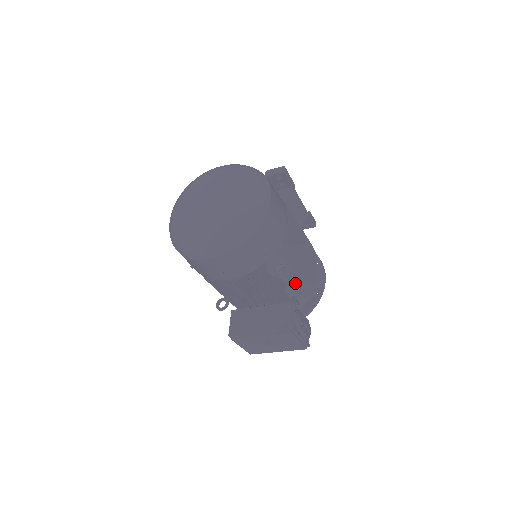
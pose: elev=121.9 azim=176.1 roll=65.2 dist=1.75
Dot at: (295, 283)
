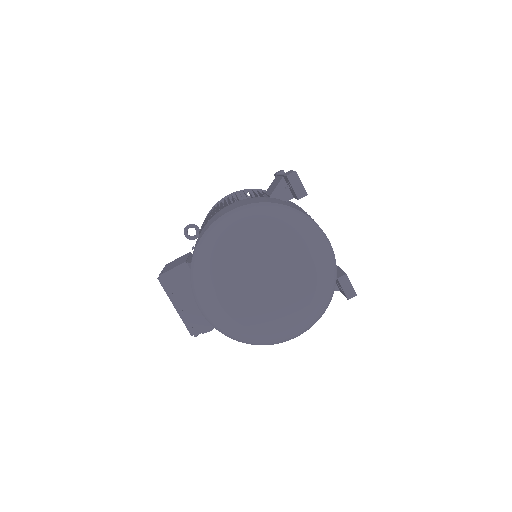
Dot at: occluded
